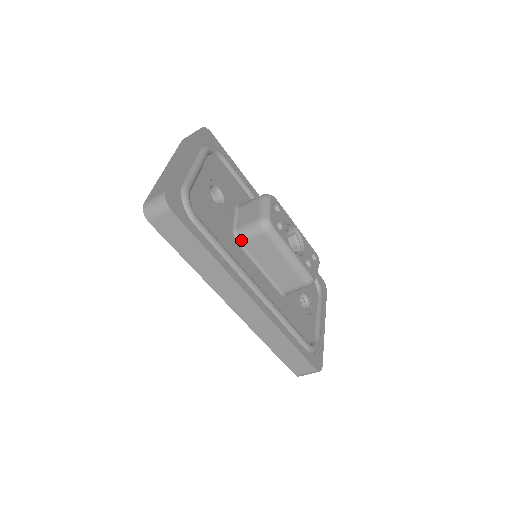
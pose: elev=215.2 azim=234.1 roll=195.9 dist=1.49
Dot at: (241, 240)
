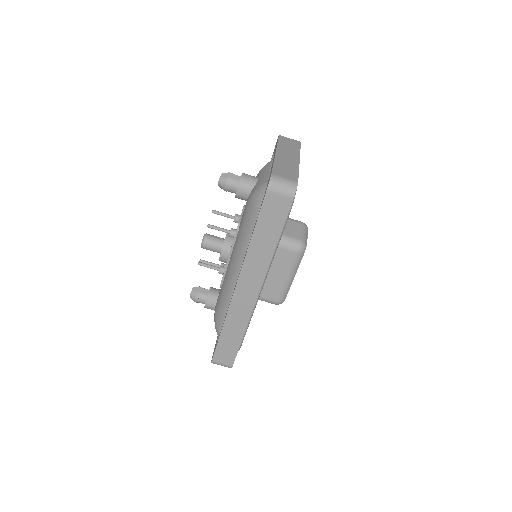
Dot at: occluded
